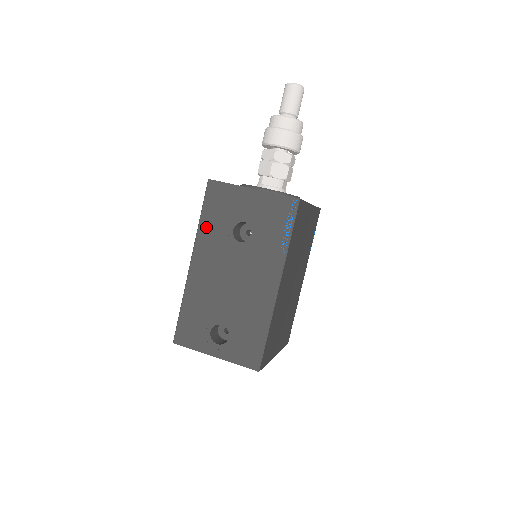
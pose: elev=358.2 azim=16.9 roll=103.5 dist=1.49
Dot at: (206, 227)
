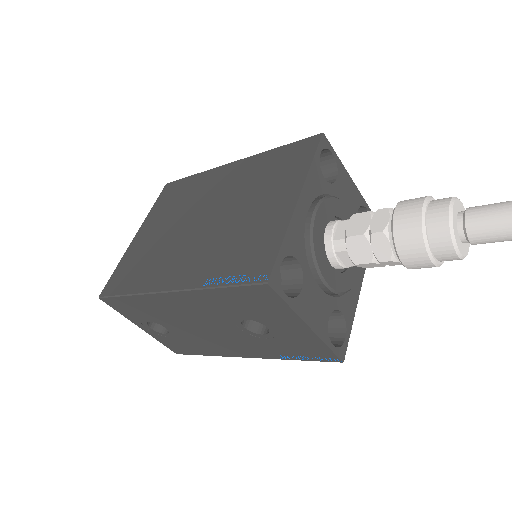
Dot at: (216, 297)
